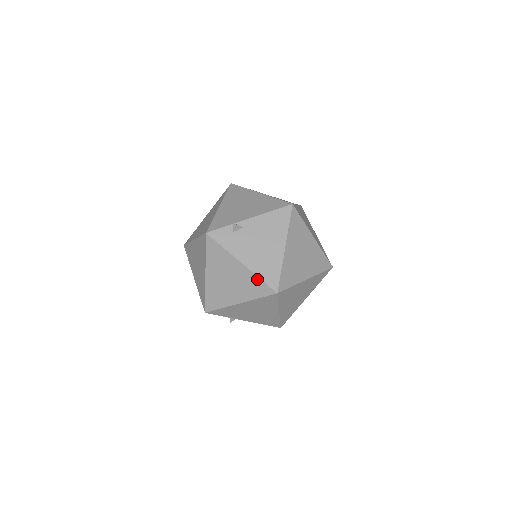
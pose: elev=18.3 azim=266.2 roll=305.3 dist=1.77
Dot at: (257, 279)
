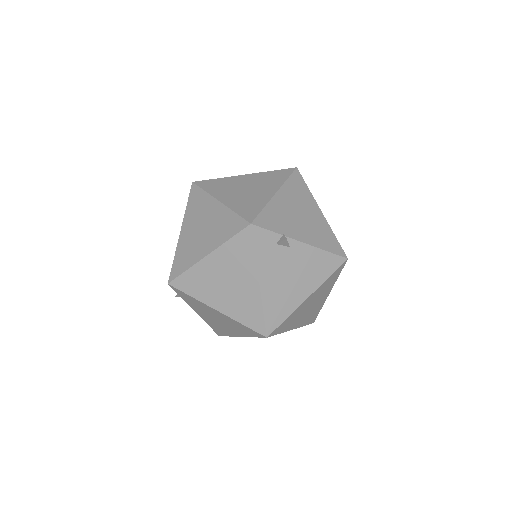
Dot at: (260, 309)
